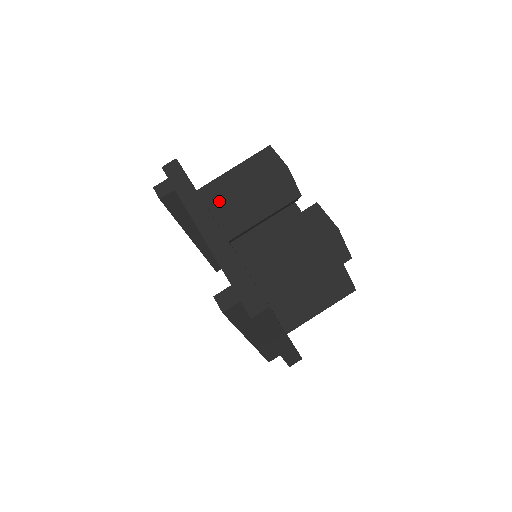
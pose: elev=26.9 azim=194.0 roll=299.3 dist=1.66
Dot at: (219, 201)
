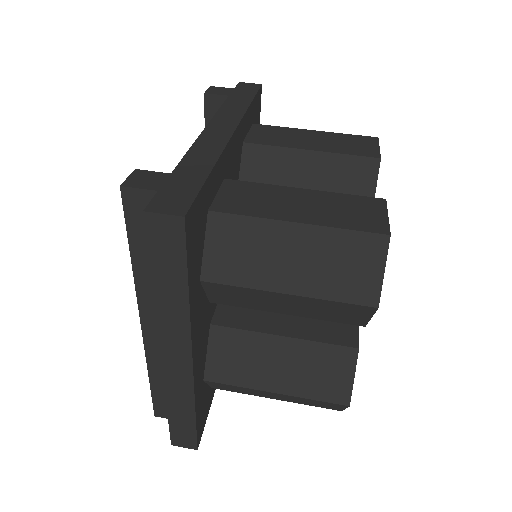
Dot at: (265, 139)
